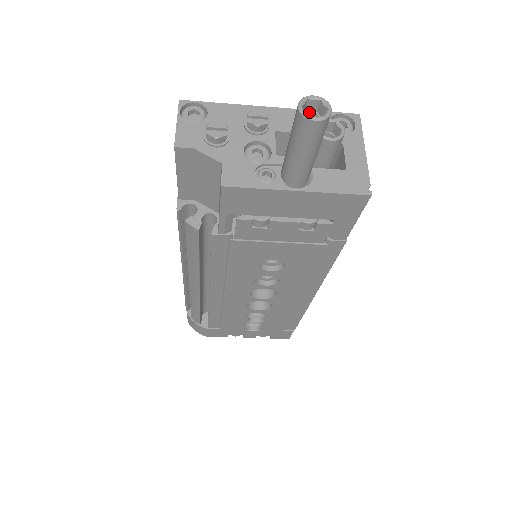
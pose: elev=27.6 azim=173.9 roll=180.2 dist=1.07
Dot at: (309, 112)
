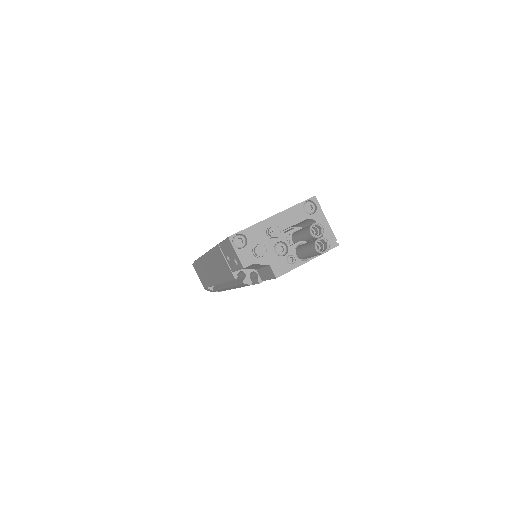
Dot at: occluded
